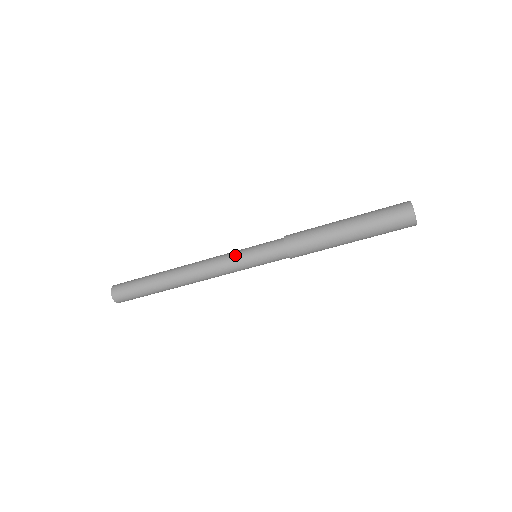
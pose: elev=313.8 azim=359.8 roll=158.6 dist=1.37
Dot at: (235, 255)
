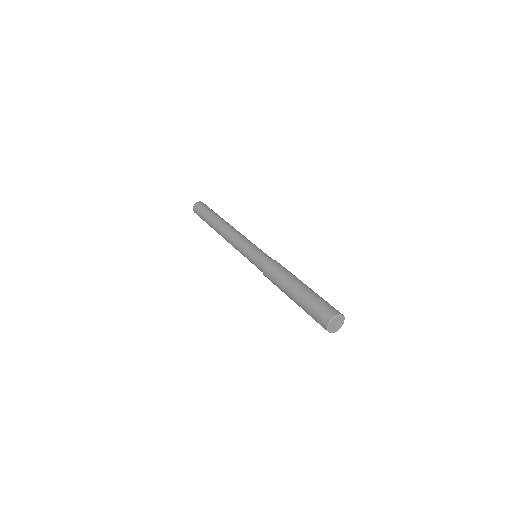
Dot at: (247, 243)
